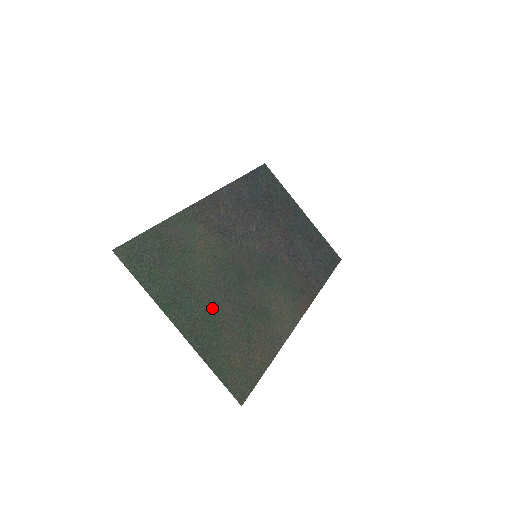
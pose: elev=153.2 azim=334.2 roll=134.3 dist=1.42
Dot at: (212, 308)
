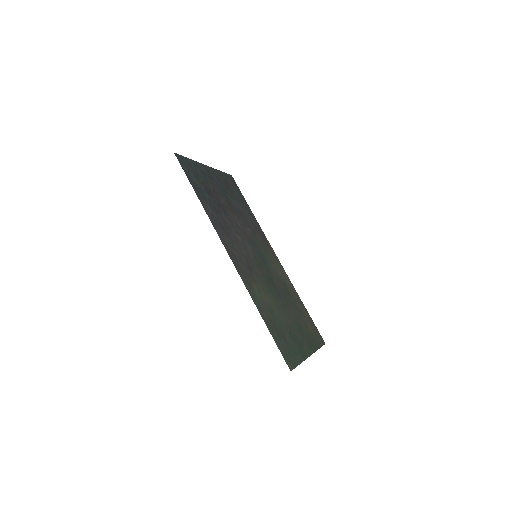
Dot at: (295, 323)
